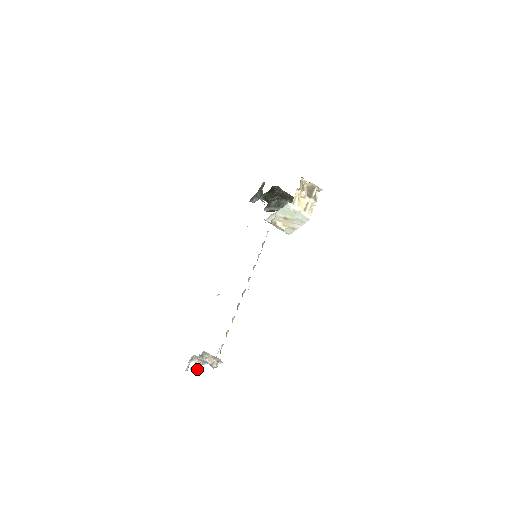
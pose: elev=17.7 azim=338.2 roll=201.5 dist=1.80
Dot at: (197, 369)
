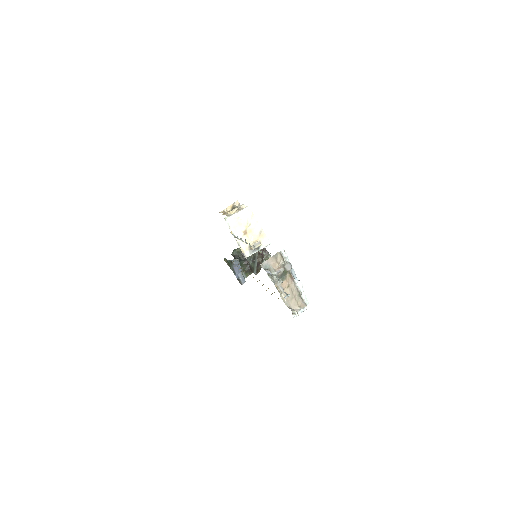
Dot at: (279, 280)
